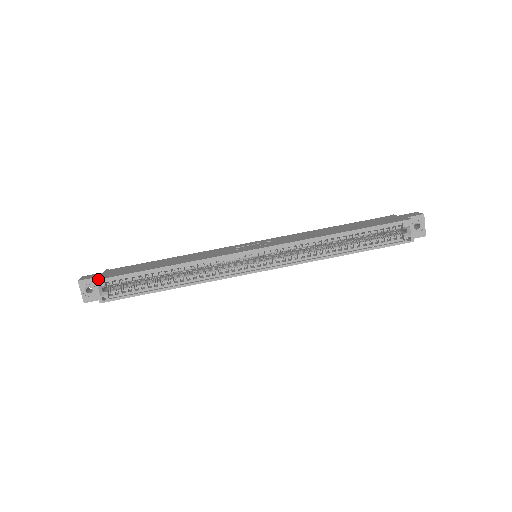
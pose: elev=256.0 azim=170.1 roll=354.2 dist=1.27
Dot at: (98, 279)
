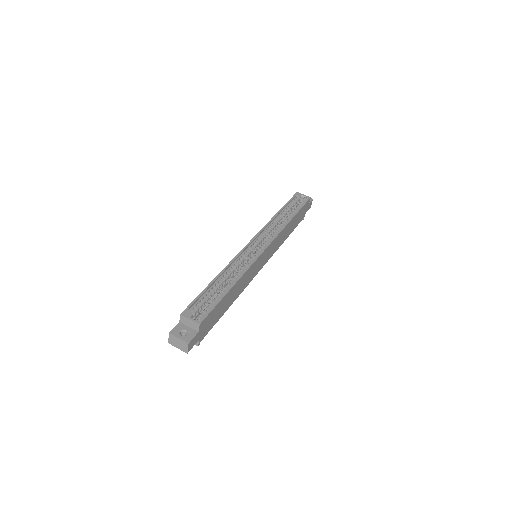
Dot at: occluded
